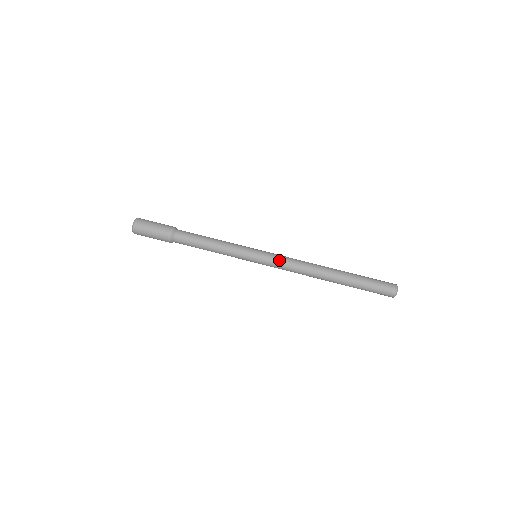
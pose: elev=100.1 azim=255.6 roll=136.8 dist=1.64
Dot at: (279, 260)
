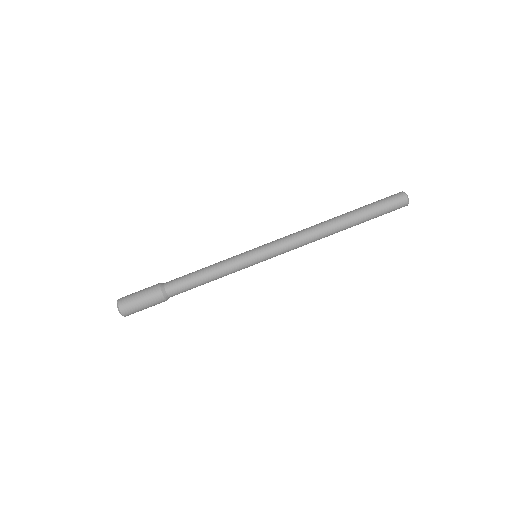
Dot at: (279, 241)
